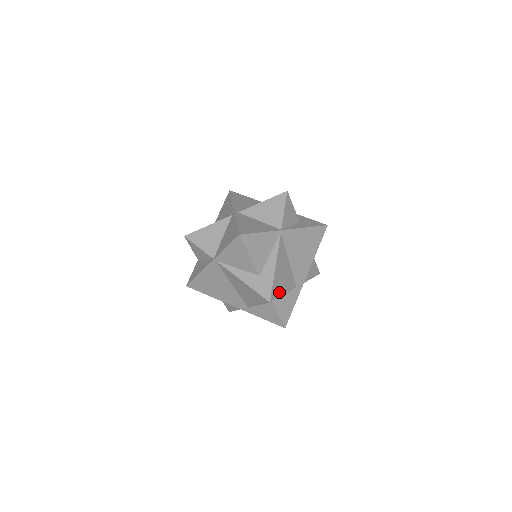
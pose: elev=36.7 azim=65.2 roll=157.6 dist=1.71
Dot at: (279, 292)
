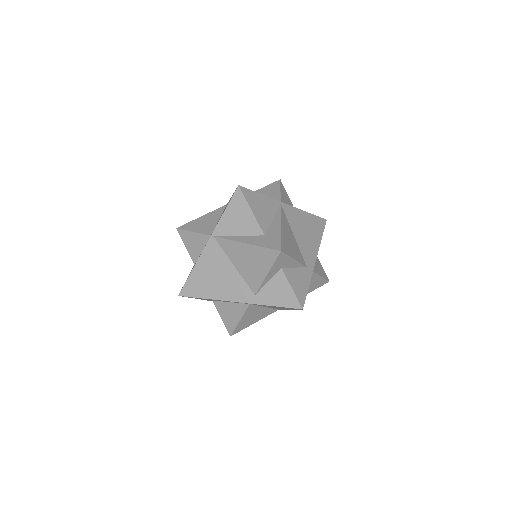
Dot at: (289, 252)
